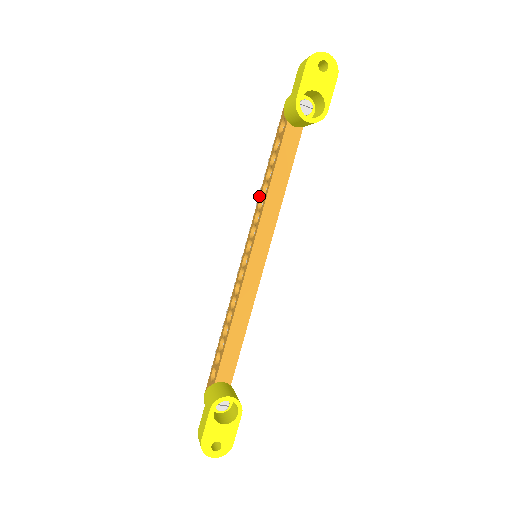
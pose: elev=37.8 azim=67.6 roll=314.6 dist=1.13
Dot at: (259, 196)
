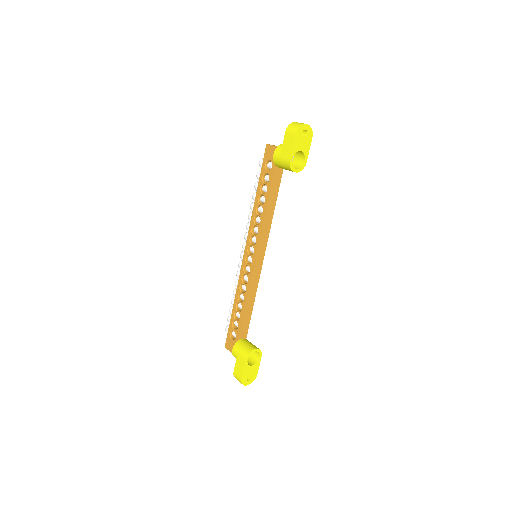
Dot at: (253, 214)
